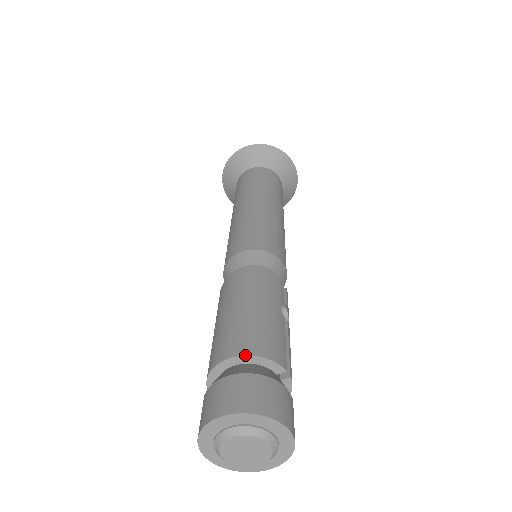
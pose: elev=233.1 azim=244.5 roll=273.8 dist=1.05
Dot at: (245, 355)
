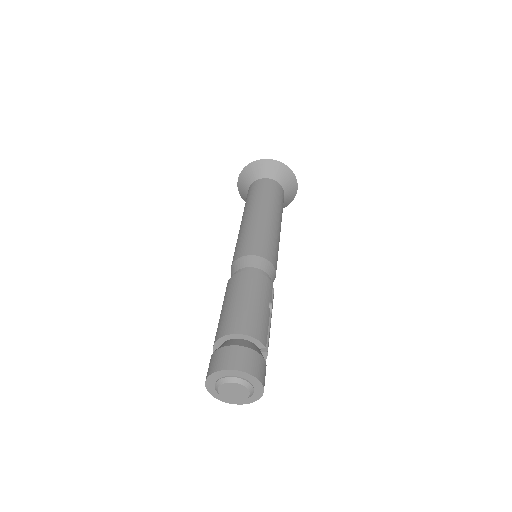
Dot at: (242, 334)
